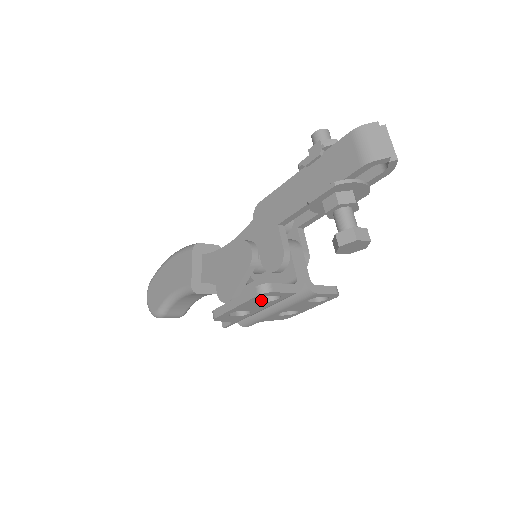
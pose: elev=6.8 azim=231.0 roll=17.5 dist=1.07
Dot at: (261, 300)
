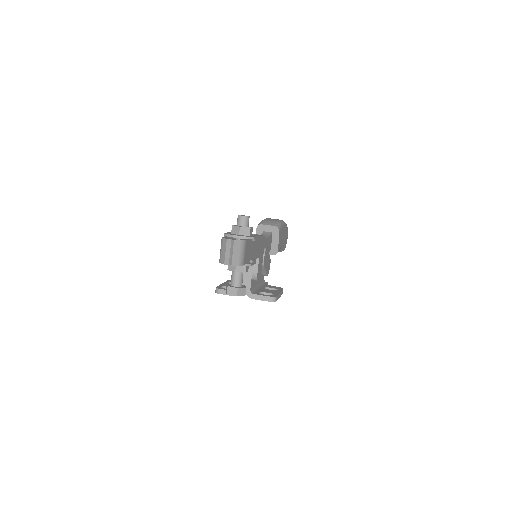
Dot at: occluded
